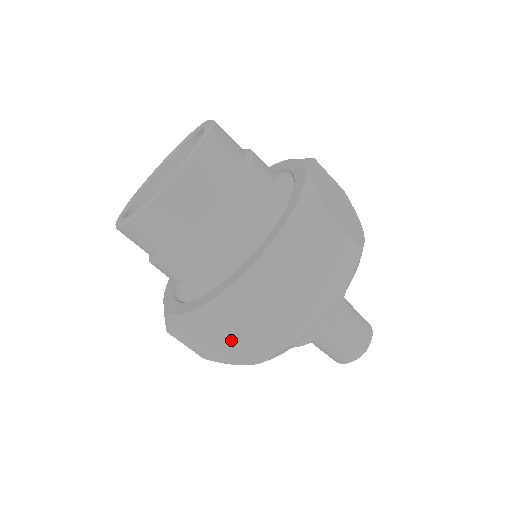
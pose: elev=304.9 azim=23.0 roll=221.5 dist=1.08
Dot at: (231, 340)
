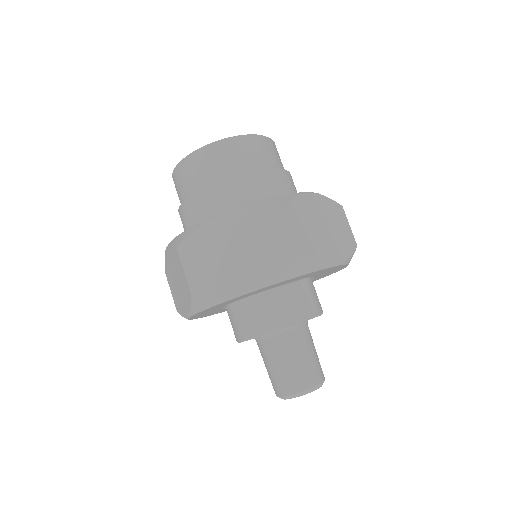
Dot at: (179, 278)
